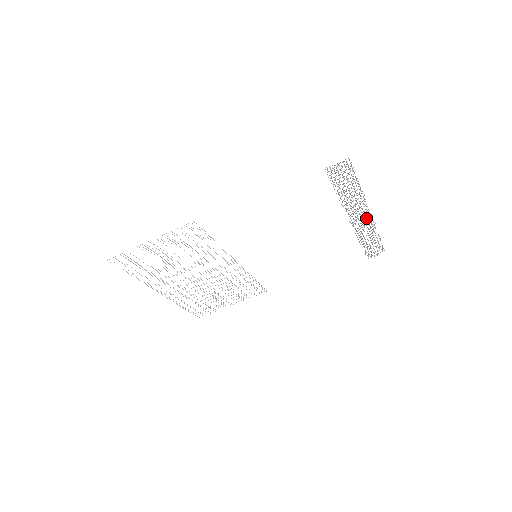
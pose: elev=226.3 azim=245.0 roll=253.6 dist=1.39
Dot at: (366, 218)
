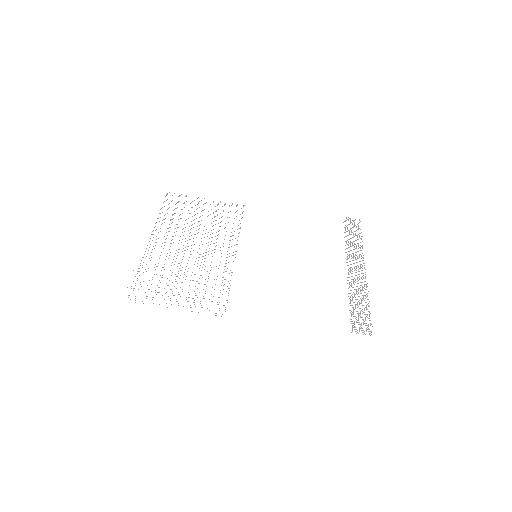
Dot at: occluded
